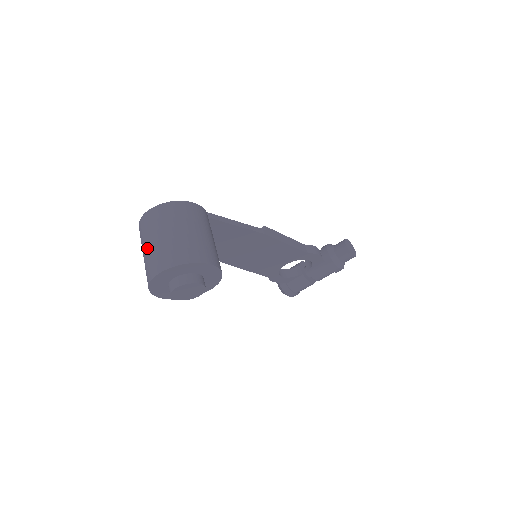
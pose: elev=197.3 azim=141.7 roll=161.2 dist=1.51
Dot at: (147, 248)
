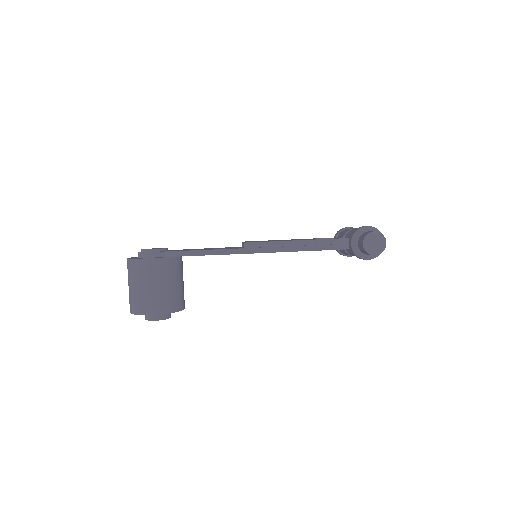
Dot at: occluded
